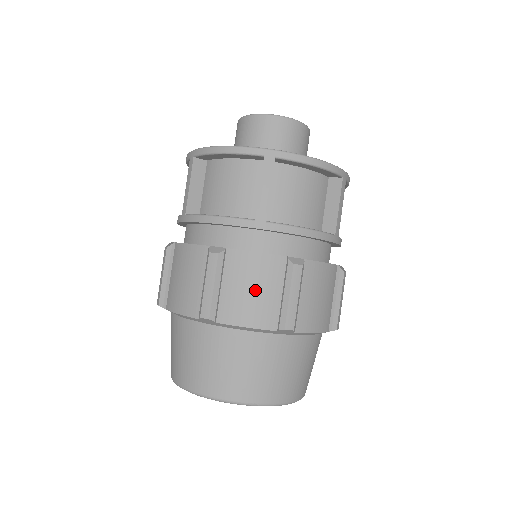
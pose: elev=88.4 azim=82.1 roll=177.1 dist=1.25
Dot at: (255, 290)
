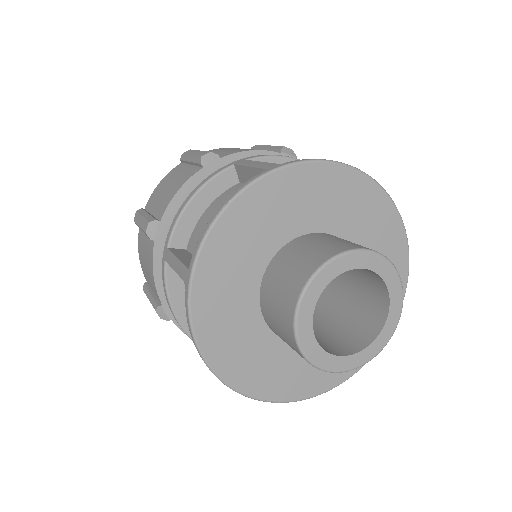
Dot at: occluded
